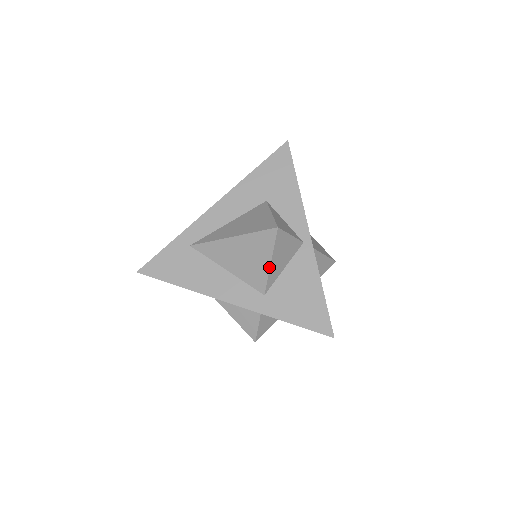
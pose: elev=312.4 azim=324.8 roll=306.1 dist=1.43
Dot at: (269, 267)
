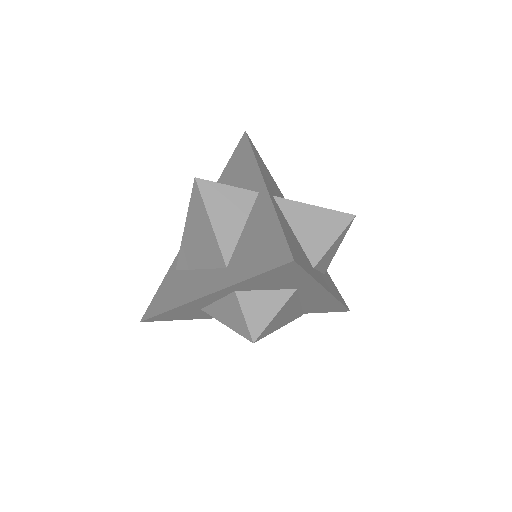
Dot at: (212, 229)
